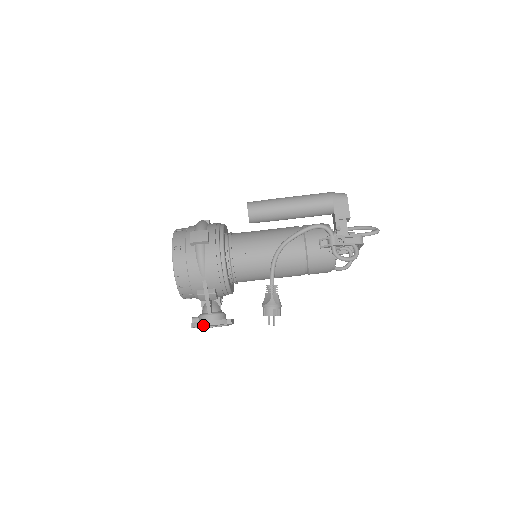
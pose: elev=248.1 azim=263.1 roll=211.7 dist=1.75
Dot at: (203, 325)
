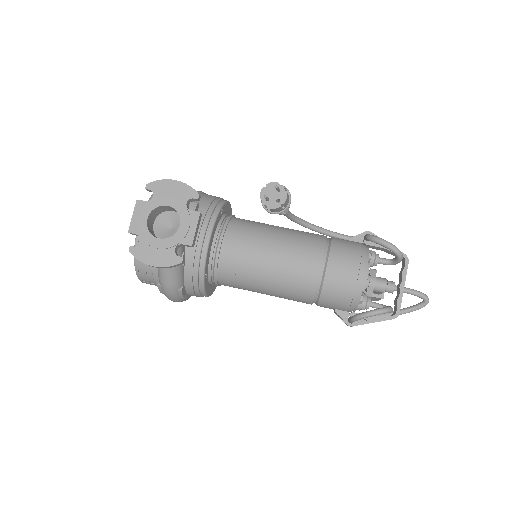
Dot at: (167, 180)
